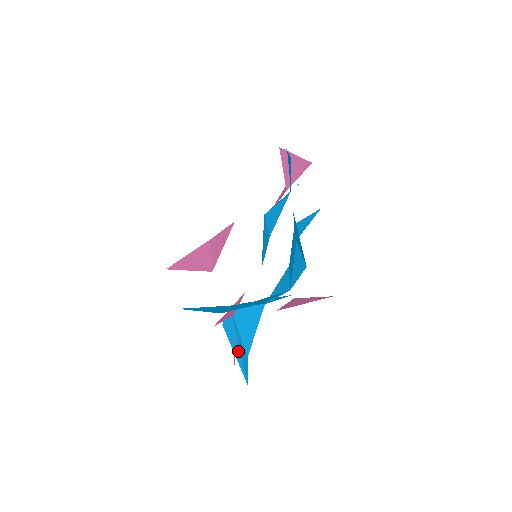
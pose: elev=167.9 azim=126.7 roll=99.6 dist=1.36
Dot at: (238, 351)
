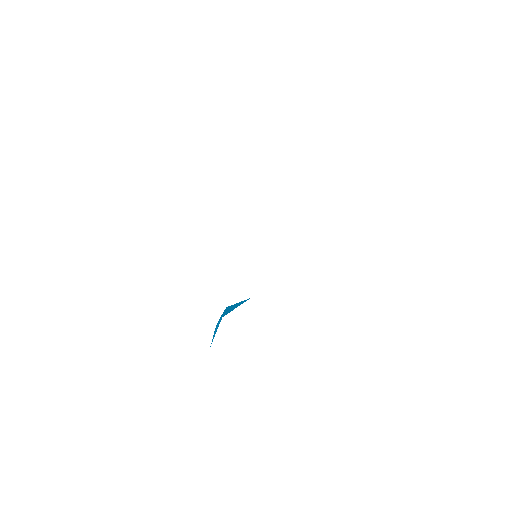
Dot at: (216, 330)
